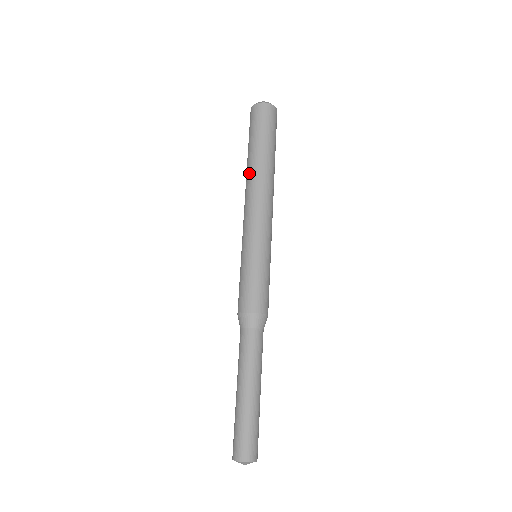
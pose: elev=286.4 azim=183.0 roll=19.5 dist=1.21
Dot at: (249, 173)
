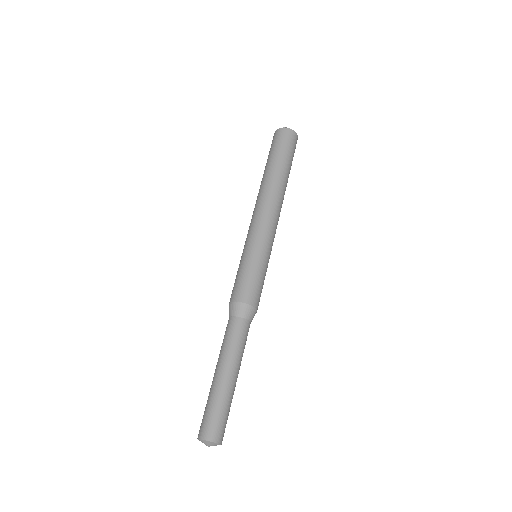
Dot at: (271, 182)
